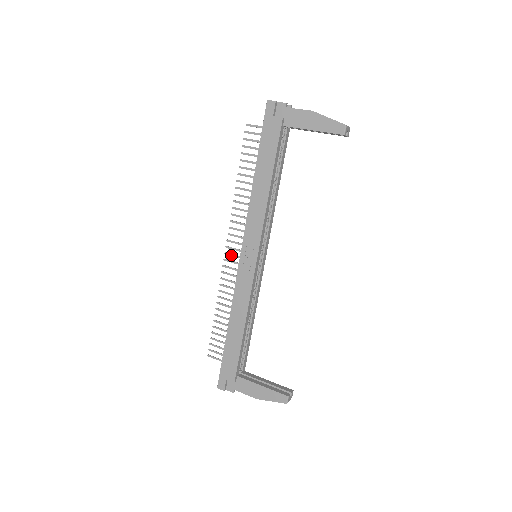
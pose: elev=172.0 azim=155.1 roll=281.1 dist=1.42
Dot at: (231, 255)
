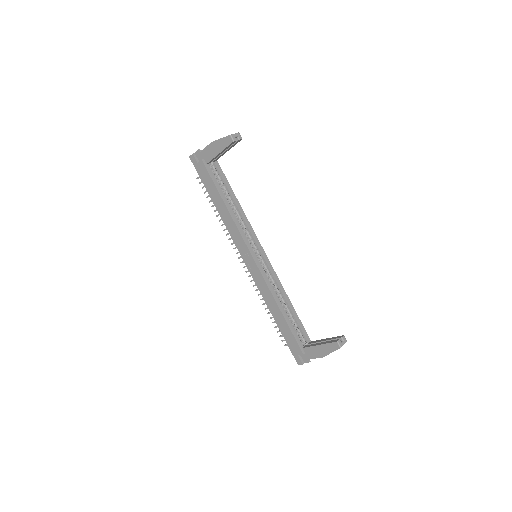
Dot at: occluded
